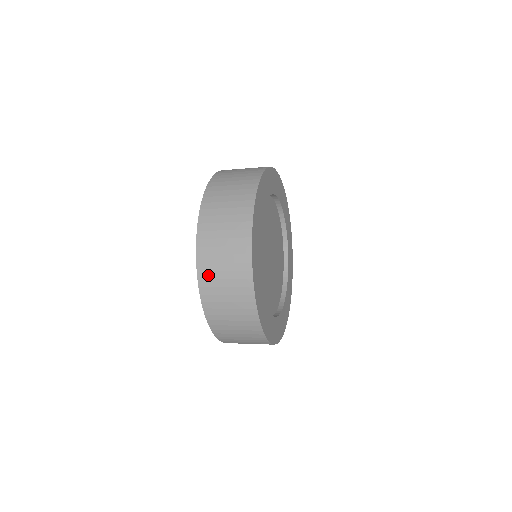
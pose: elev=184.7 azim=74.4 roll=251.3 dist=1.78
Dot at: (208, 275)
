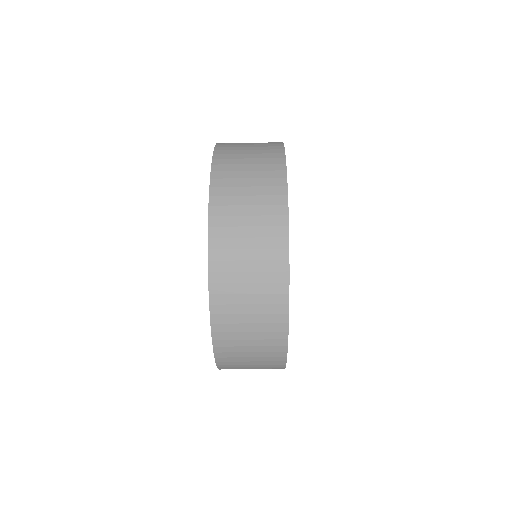
Dot at: (226, 309)
